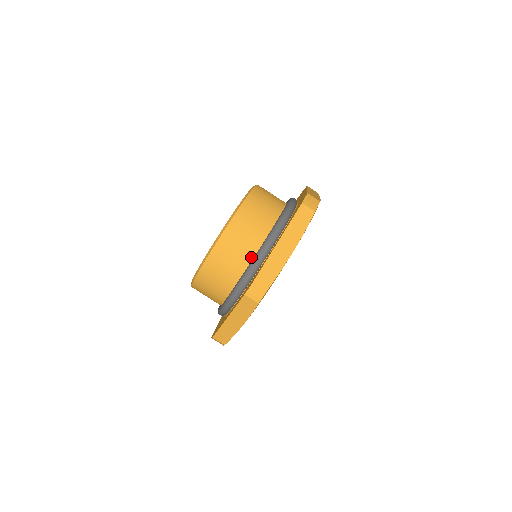
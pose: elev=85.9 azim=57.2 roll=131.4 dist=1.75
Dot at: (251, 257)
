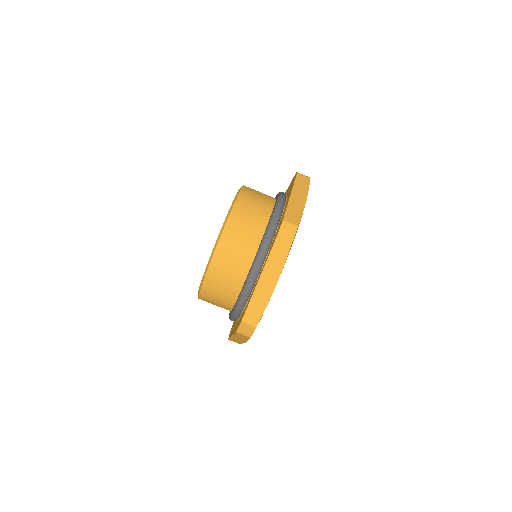
Dot at: (240, 287)
